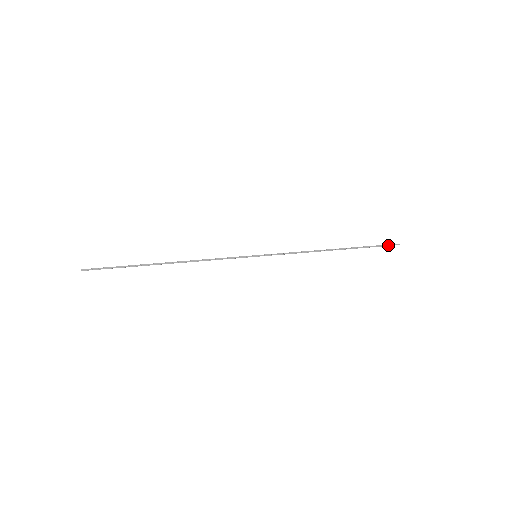
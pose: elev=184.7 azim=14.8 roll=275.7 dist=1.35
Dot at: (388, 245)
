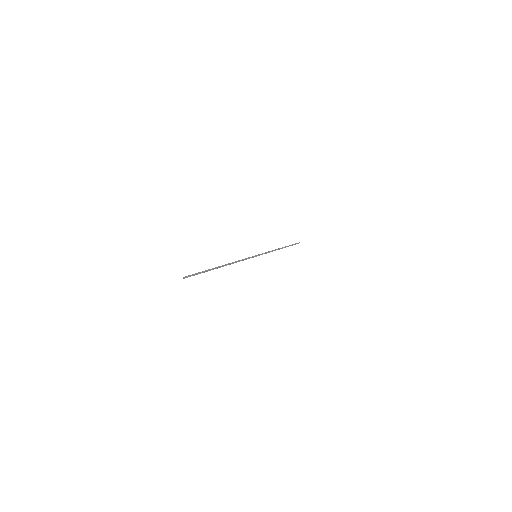
Dot at: (297, 243)
